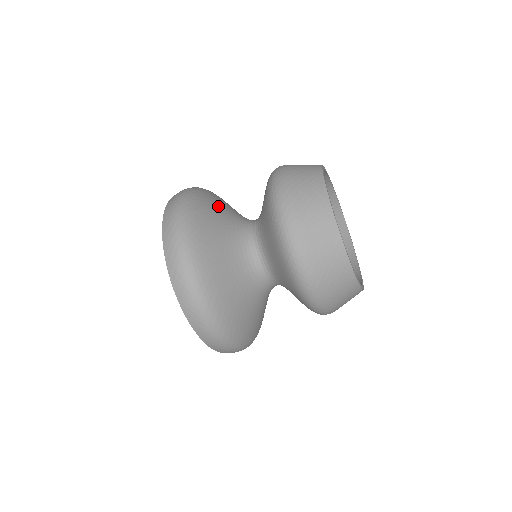
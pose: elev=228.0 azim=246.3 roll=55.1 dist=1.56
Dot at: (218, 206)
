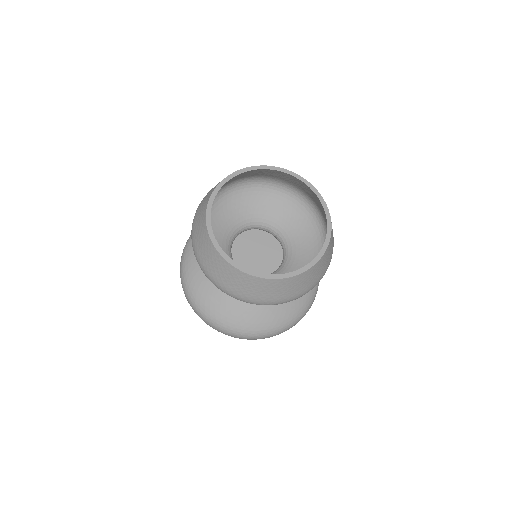
Dot at: occluded
